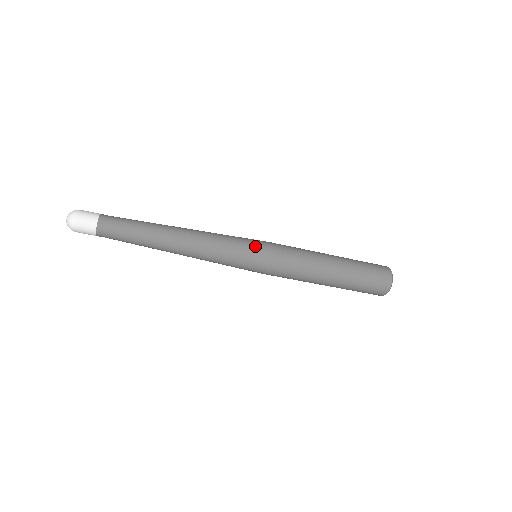
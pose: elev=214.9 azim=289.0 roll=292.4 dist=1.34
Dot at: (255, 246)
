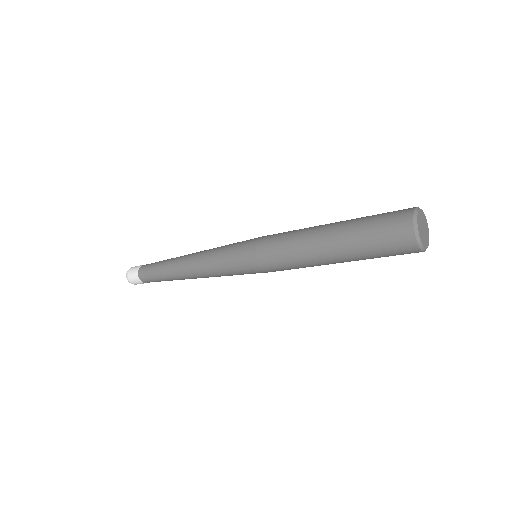
Dot at: (240, 251)
